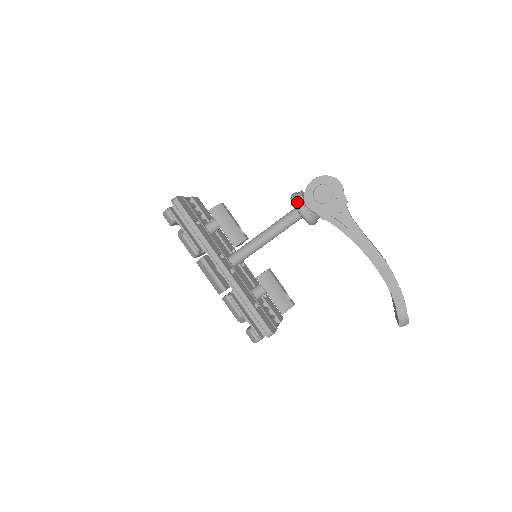
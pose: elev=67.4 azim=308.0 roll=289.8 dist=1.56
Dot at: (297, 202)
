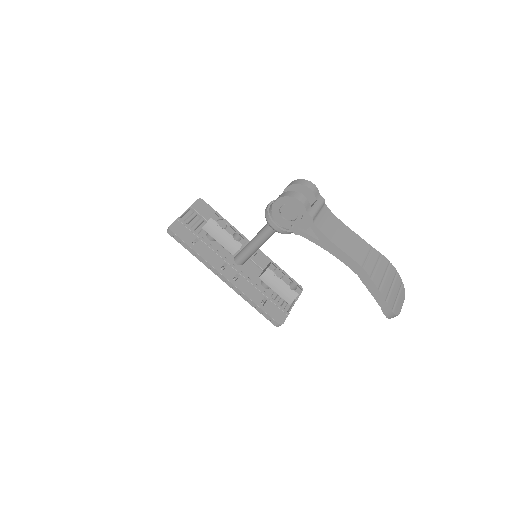
Dot at: (268, 221)
